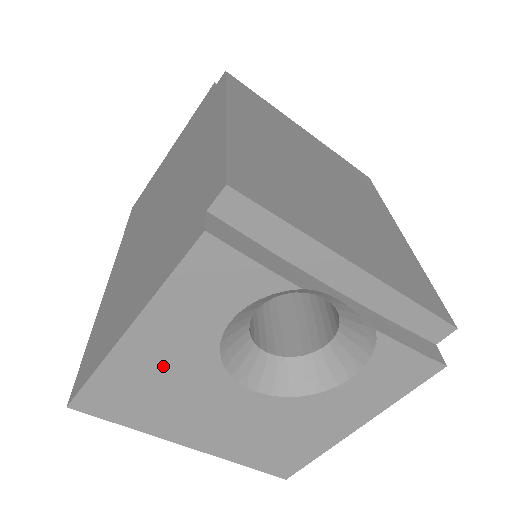
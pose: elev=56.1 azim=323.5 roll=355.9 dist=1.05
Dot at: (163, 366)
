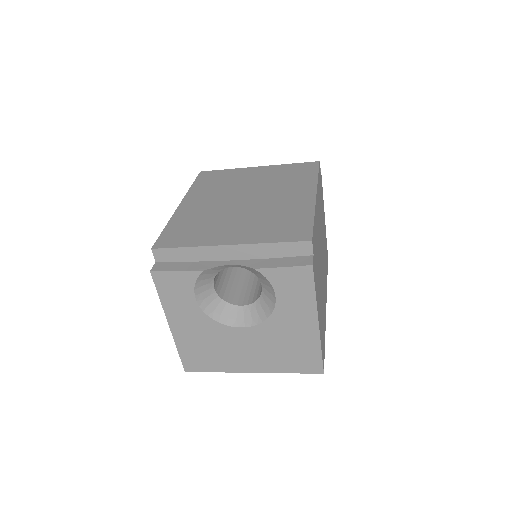
Dot at: (196, 334)
